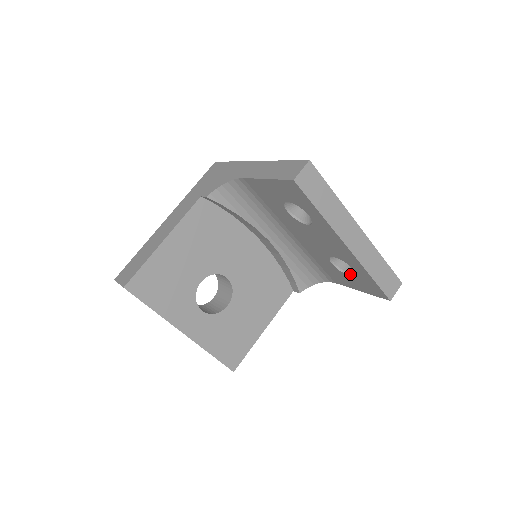
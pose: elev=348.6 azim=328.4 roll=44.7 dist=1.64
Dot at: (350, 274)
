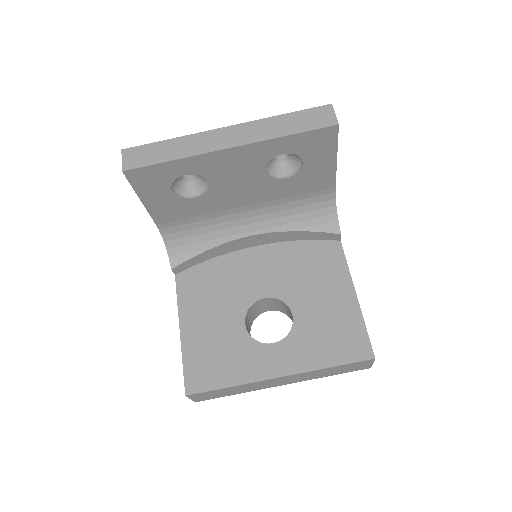
Dot at: (302, 162)
